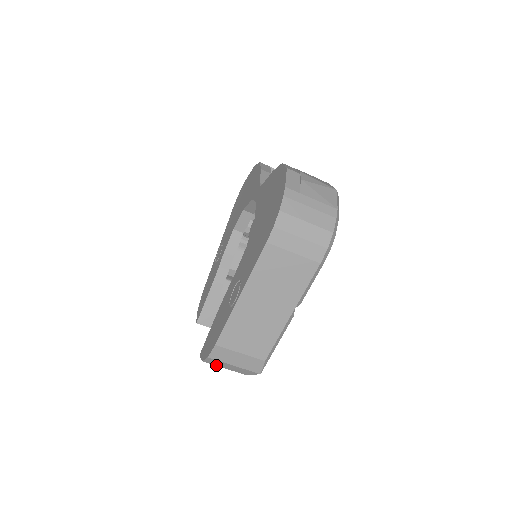
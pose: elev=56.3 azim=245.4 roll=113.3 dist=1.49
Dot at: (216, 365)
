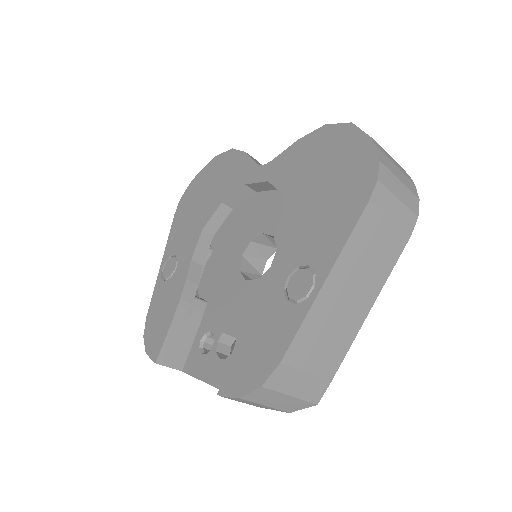
Dot at: (257, 402)
